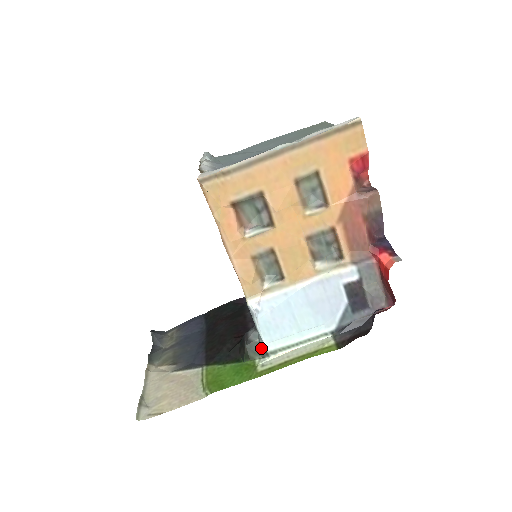
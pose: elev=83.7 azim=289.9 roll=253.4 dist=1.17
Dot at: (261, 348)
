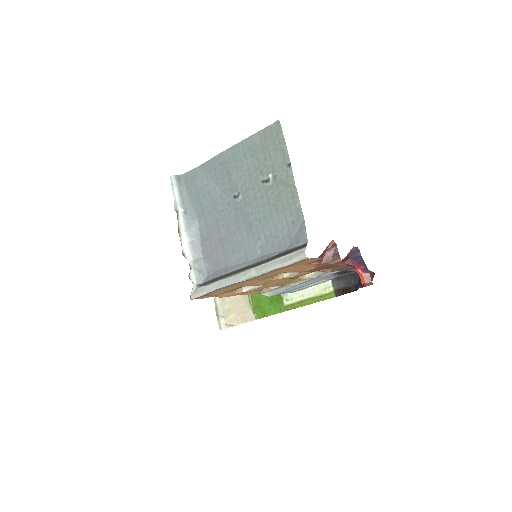
Dot at: occluded
